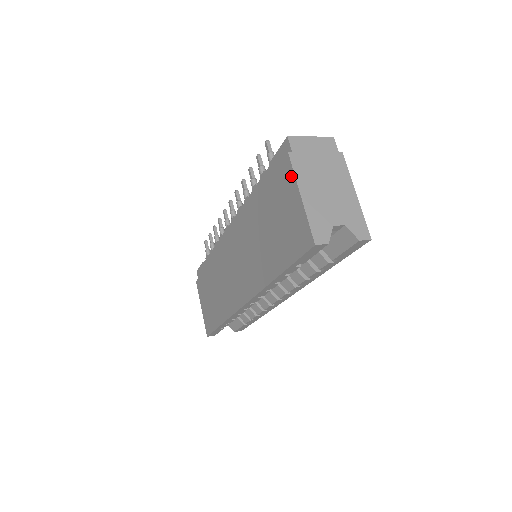
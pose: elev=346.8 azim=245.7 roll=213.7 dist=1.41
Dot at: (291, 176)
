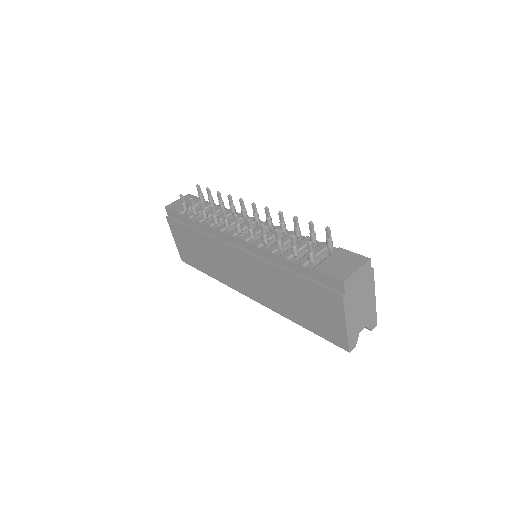
Dot at: (340, 309)
